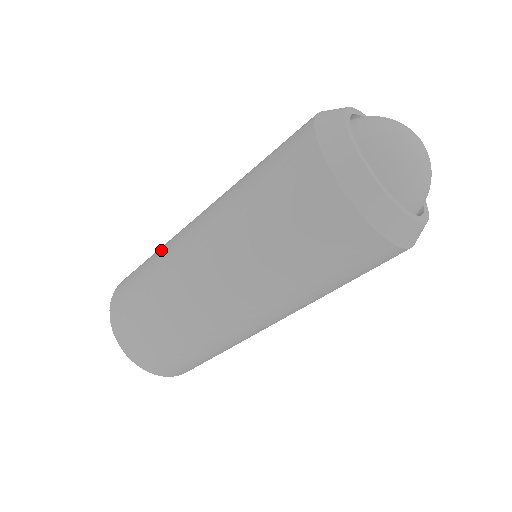
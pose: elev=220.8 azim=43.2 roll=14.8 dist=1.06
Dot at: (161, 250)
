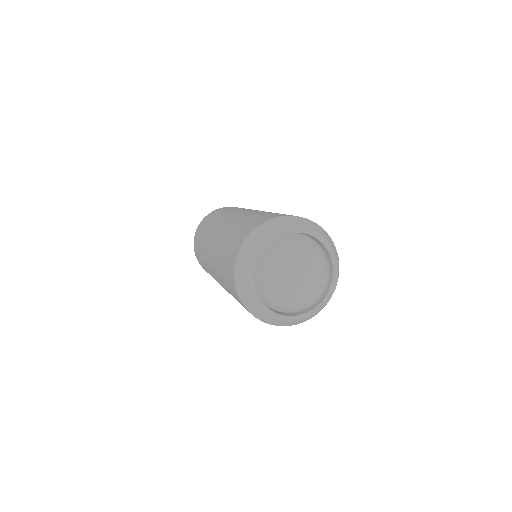
Dot at: (219, 217)
